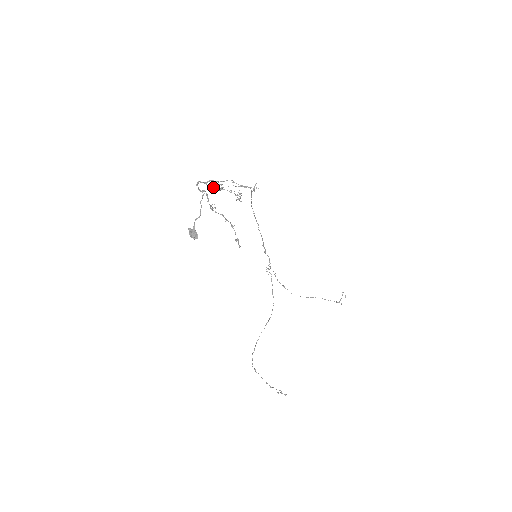
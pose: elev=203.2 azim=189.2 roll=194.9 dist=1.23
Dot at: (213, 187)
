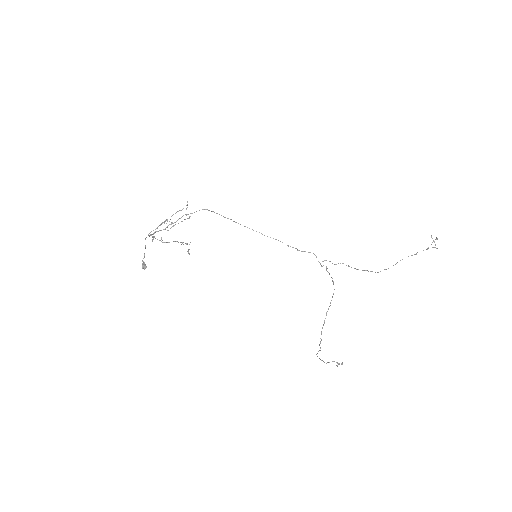
Dot at: (170, 228)
